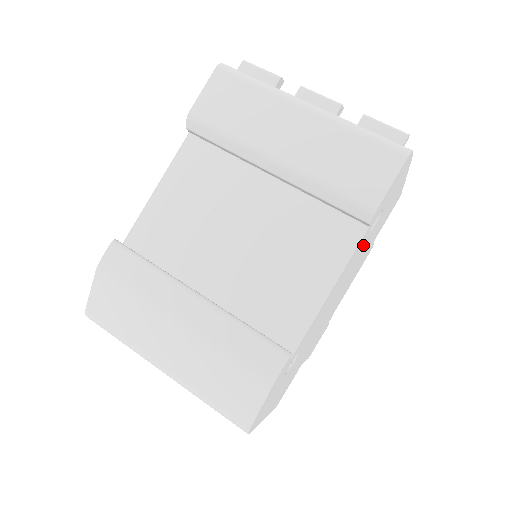
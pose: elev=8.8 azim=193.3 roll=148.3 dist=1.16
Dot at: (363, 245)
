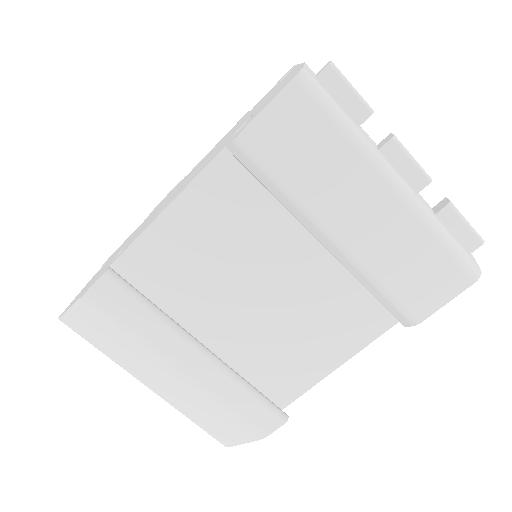
Dot at: occluded
